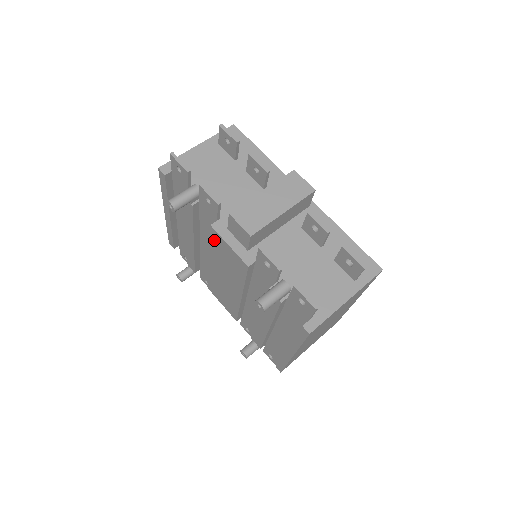
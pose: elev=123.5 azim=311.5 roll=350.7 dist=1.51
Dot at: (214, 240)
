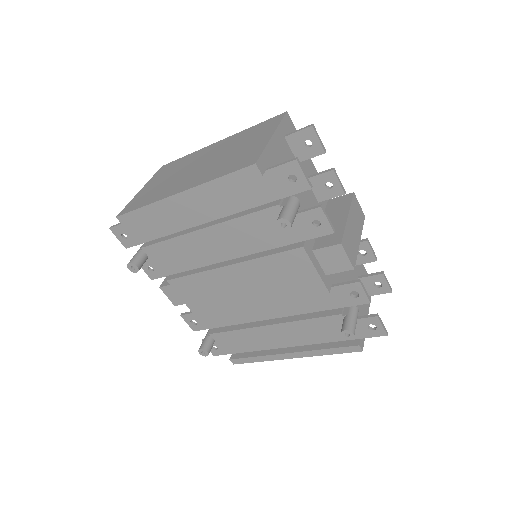
Dot at: (286, 257)
